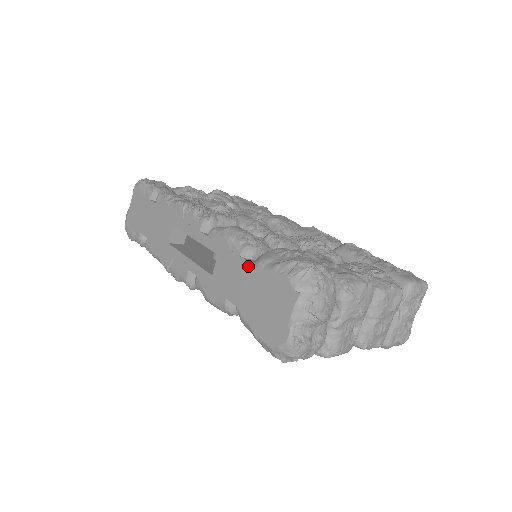
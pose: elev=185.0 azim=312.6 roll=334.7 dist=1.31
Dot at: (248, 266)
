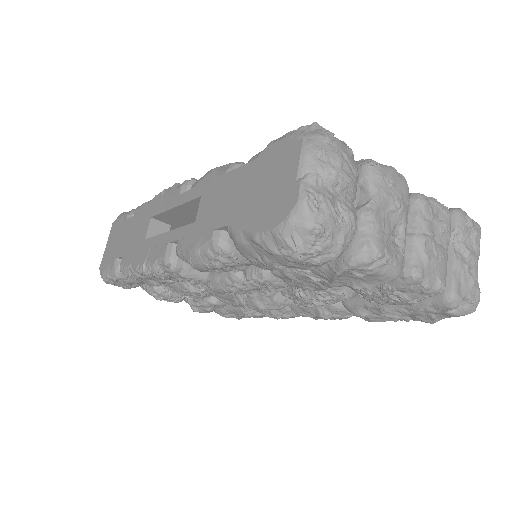
Dot at: (237, 172)
